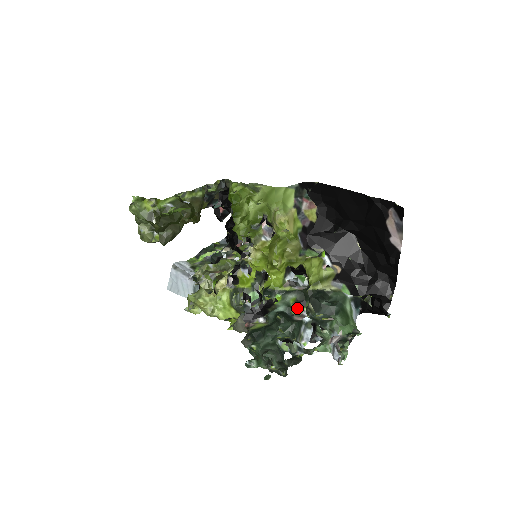
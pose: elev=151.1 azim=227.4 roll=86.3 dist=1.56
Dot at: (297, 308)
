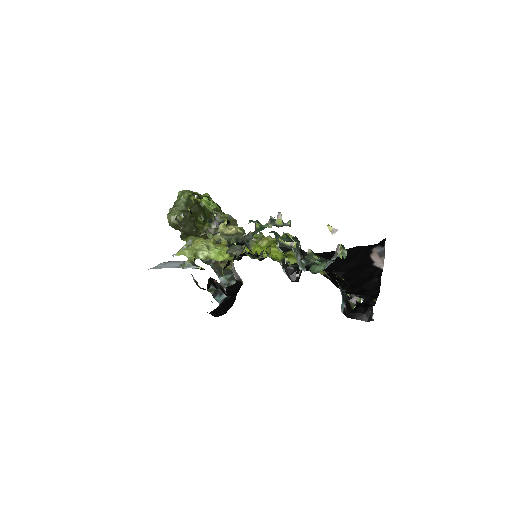
Dot at: occluded
